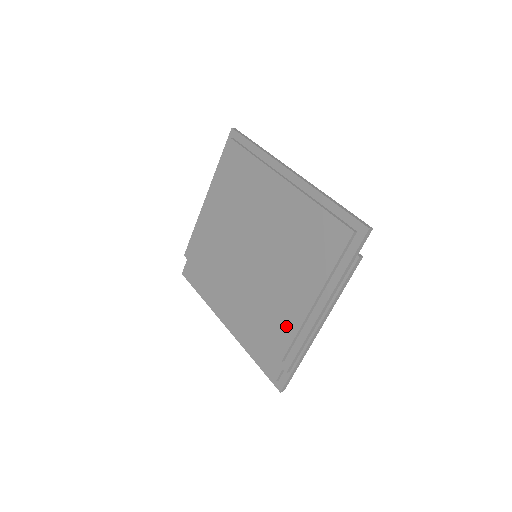
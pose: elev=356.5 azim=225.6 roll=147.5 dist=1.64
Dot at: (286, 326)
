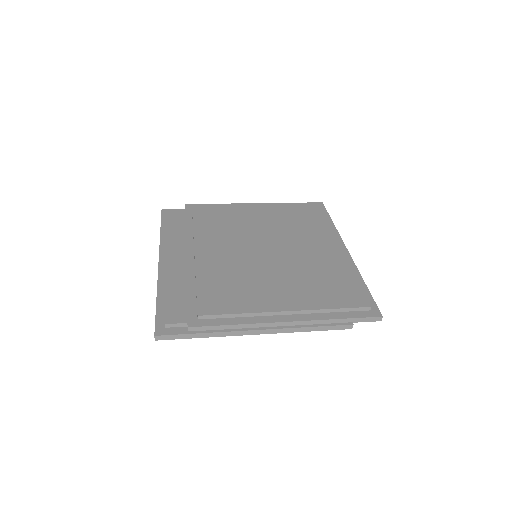
Dot at: (237, 302)
